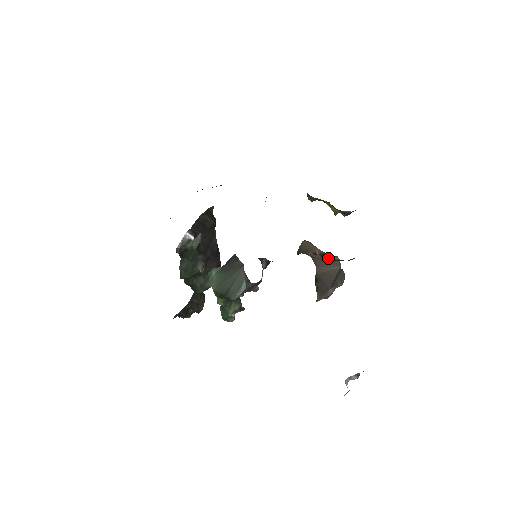
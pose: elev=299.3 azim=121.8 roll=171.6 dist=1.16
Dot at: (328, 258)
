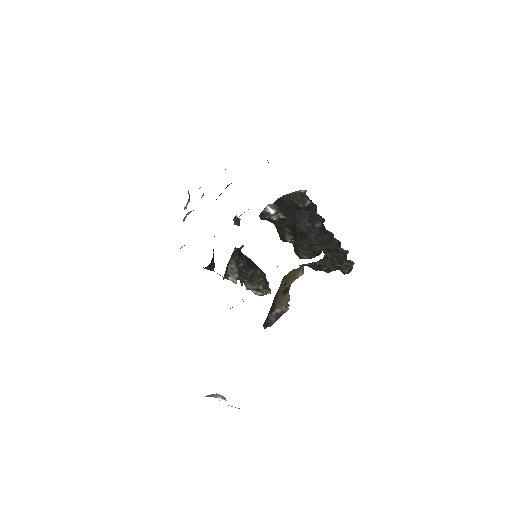
Dot at: (283, 296)
